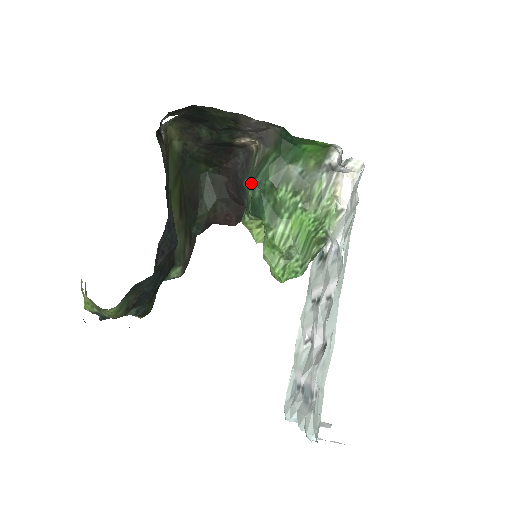
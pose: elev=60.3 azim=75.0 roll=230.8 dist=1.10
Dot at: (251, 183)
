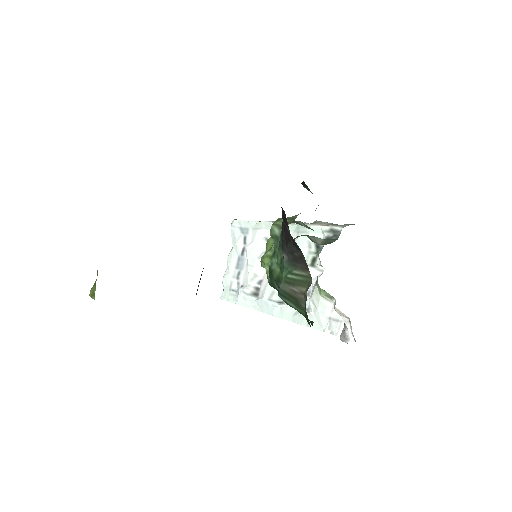
Dot at: (278, 282)
